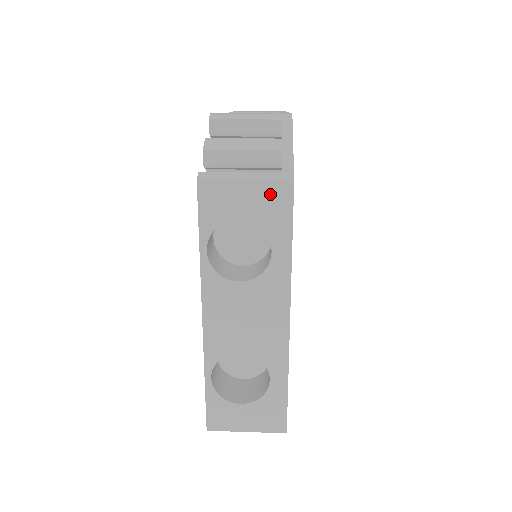
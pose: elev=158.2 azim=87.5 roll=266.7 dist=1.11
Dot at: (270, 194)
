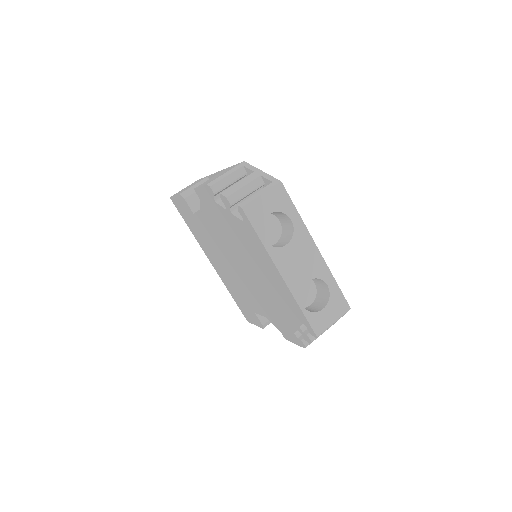
Dot at: (275, 194)
